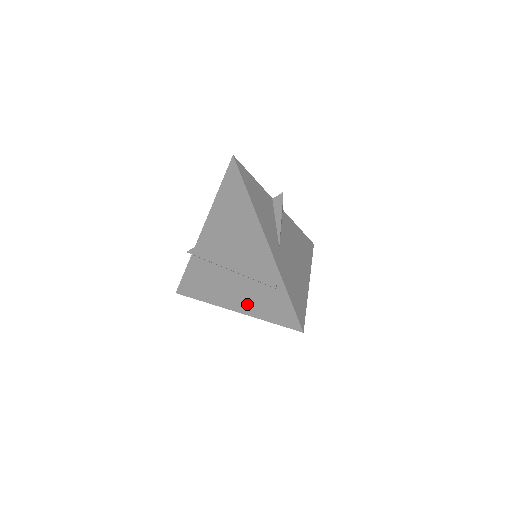
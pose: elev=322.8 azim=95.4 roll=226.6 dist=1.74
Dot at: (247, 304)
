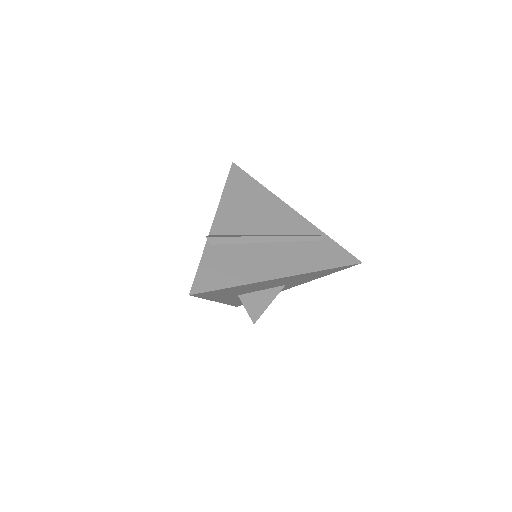
Dot at: (298, 264)
